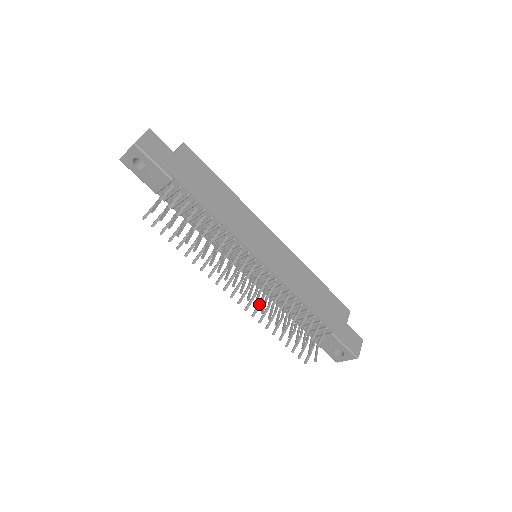
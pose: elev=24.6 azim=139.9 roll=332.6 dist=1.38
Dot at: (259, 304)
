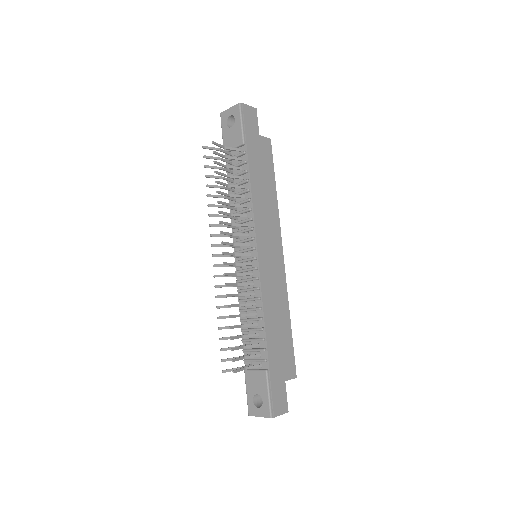
Dot at: occluded
